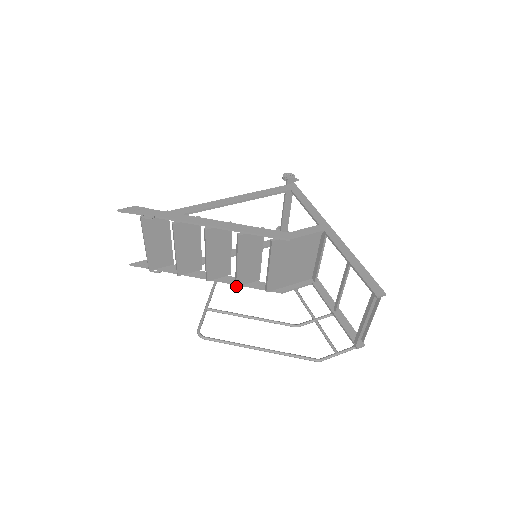
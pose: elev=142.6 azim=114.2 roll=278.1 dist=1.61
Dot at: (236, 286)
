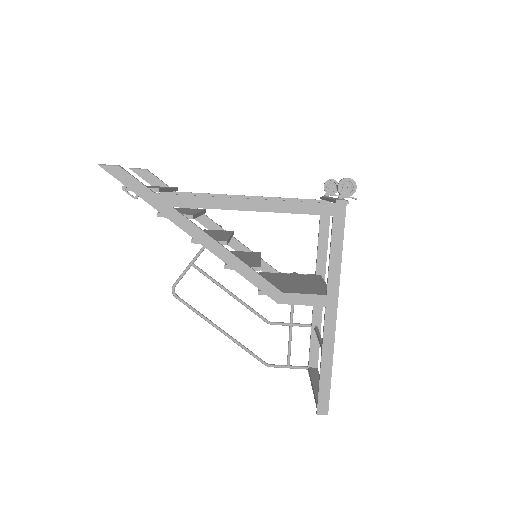
Dot at: occluded
